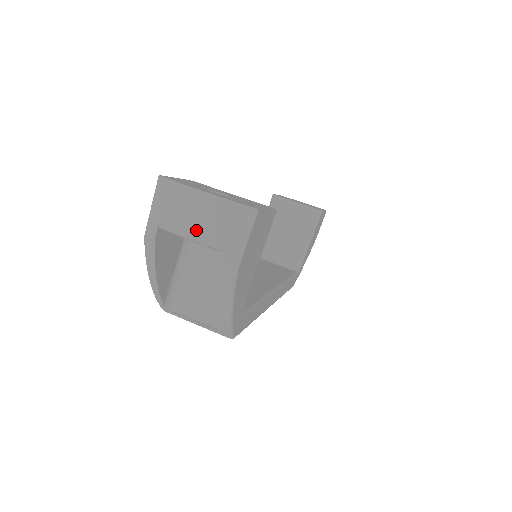
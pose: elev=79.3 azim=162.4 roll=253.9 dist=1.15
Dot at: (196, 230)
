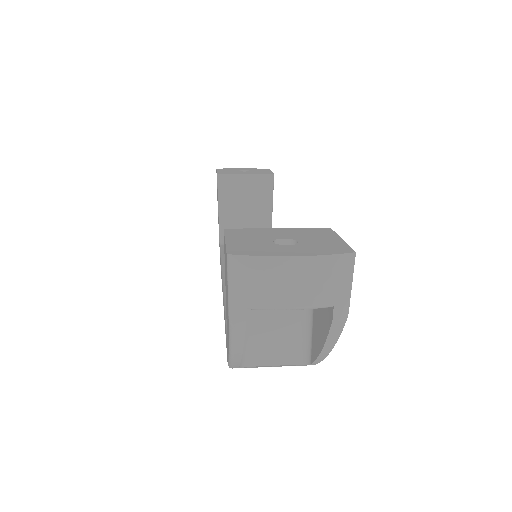
Dot at: (296, 298)
